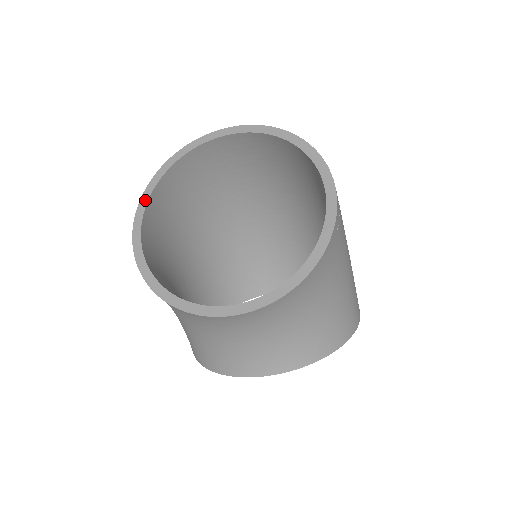
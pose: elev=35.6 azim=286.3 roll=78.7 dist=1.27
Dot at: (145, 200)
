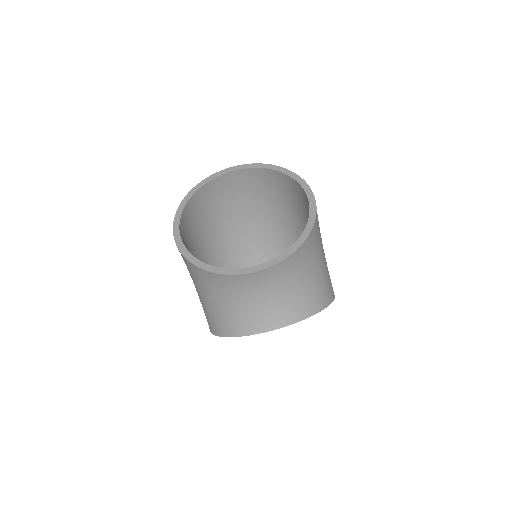
Dot at: (179, 214)
